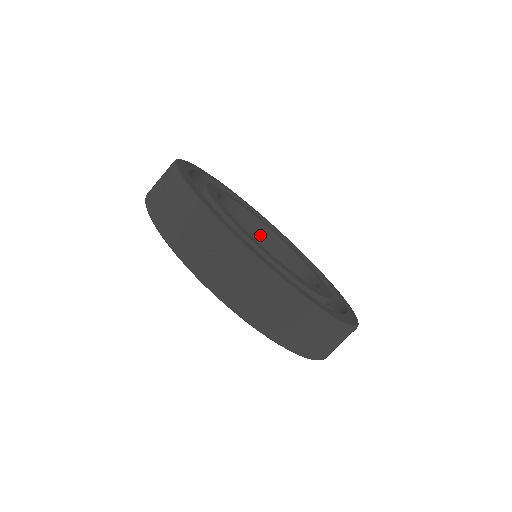
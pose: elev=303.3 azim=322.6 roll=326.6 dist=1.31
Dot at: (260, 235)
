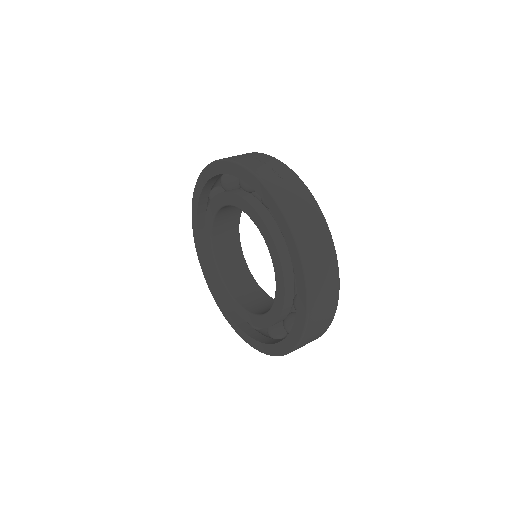
Dot at: (241, 271)
